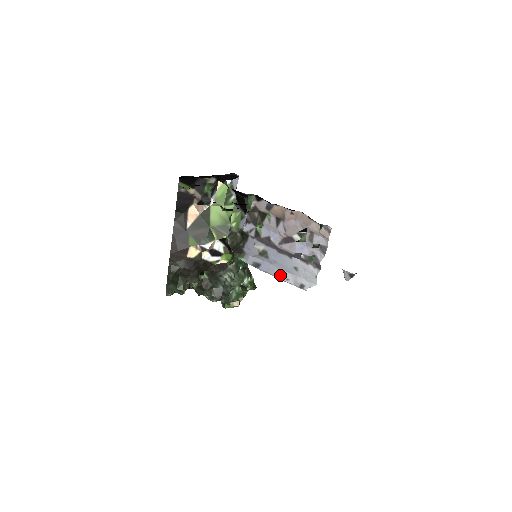
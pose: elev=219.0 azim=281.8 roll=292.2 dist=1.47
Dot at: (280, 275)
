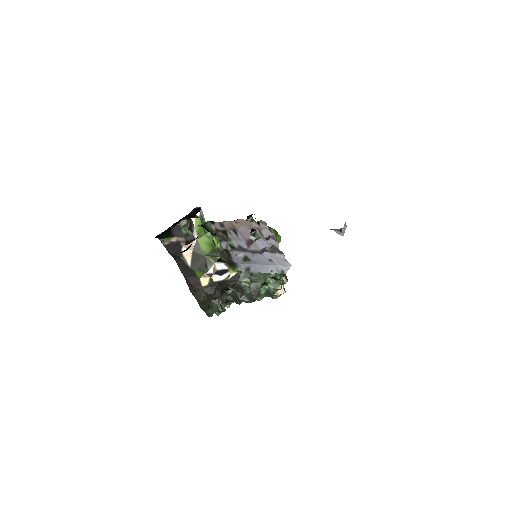
Dot at: (265, 270)
